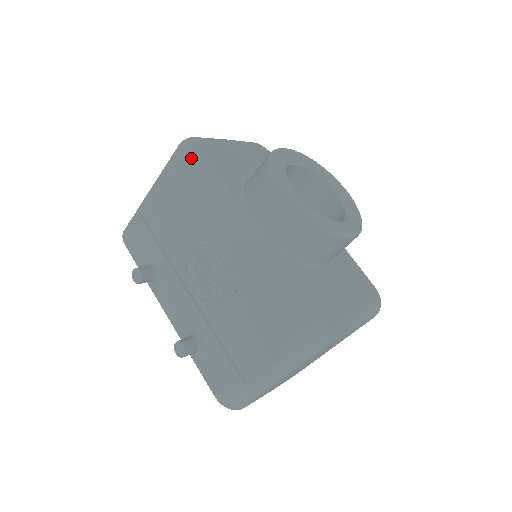
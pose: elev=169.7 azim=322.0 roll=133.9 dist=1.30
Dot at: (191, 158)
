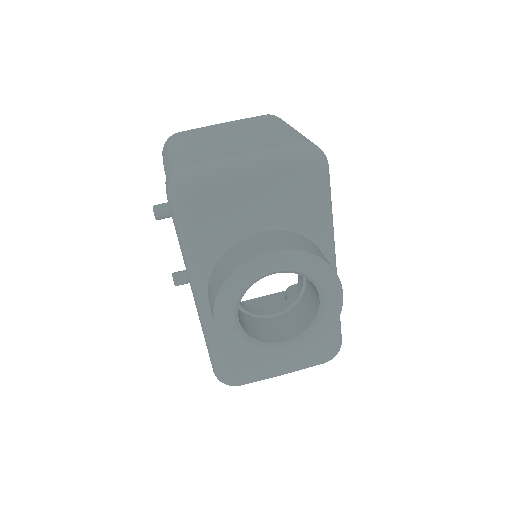
Dot at: (172, 210)
